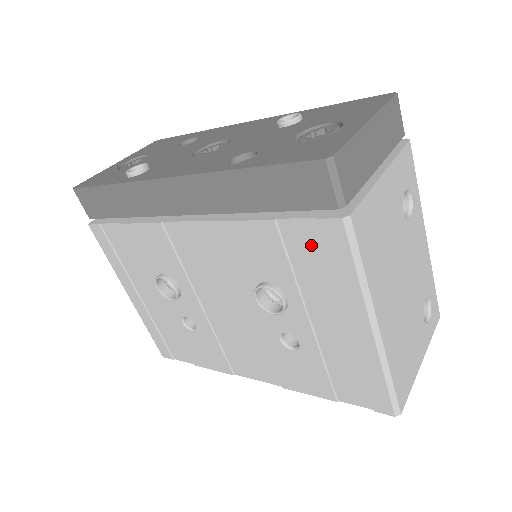
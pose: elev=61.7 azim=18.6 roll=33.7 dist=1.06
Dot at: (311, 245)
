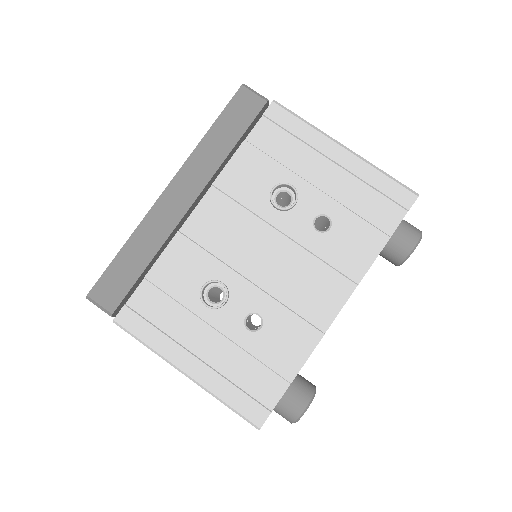
Dot at: (273, 134)
